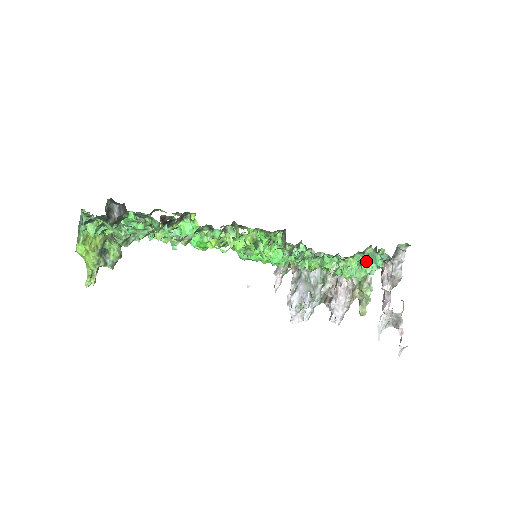
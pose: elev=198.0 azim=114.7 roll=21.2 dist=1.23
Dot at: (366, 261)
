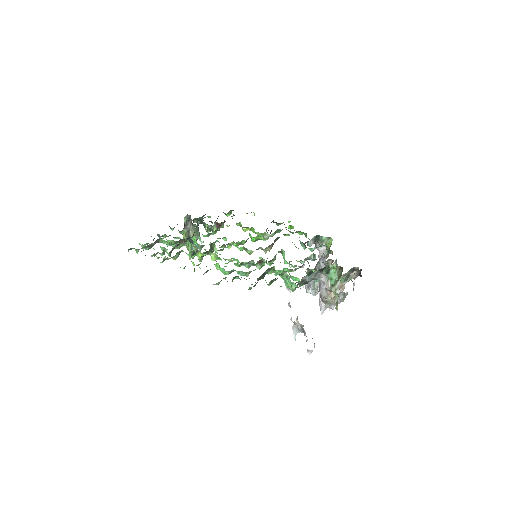
Dot at: (290, 280)
